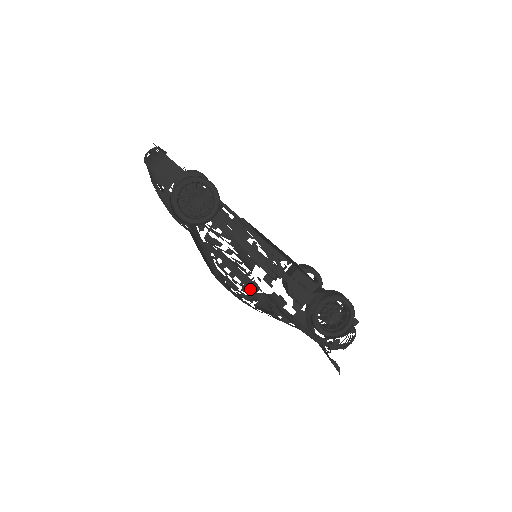
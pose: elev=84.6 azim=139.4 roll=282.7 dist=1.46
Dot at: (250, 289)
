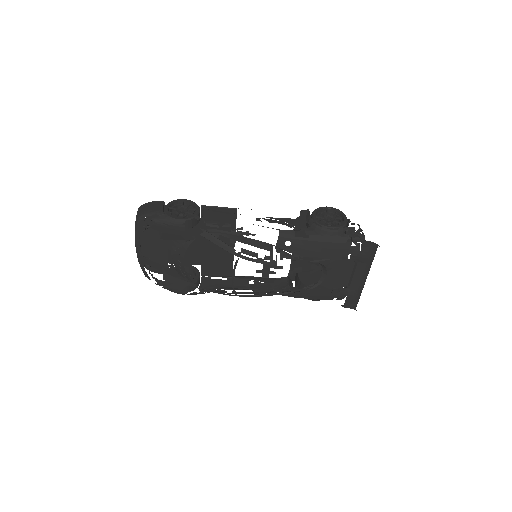
Dot at: (266, 249)
